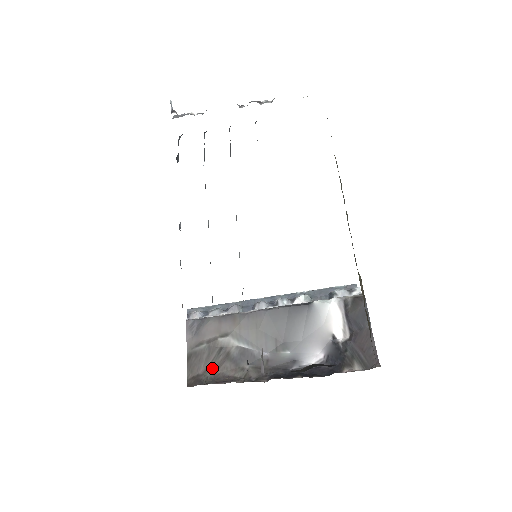
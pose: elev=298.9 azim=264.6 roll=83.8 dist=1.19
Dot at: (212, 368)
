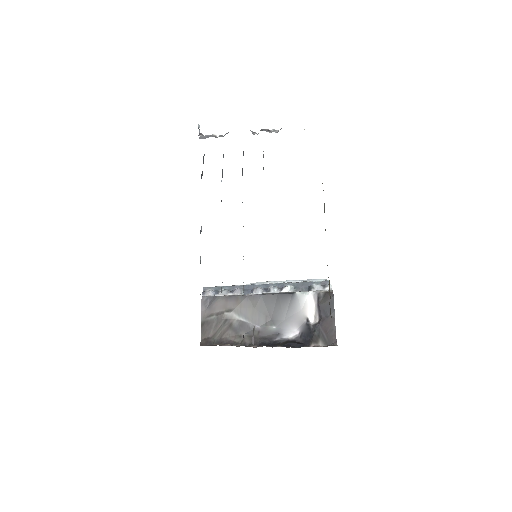
Dot at: (219, 334)
